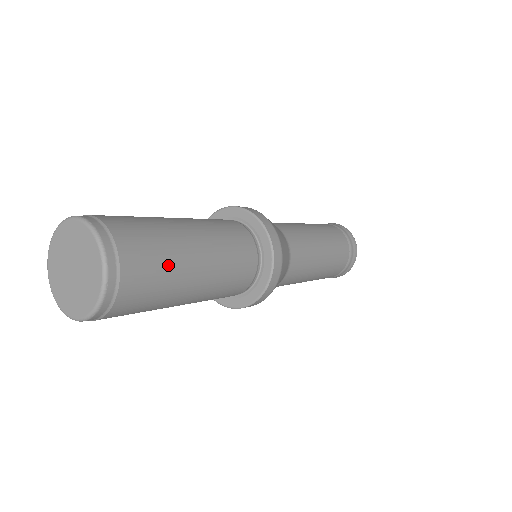
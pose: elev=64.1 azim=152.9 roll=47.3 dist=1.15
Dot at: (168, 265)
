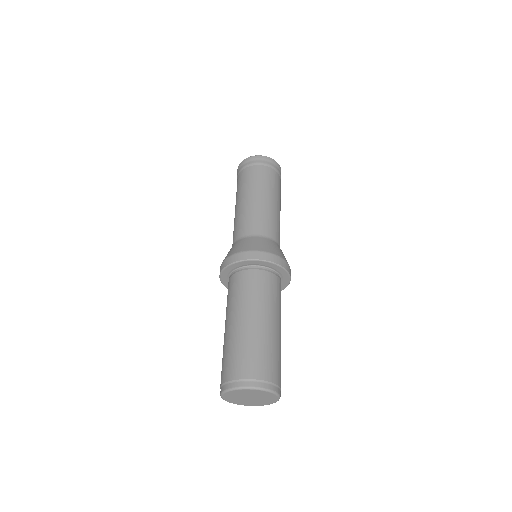
Dot at: occluded
